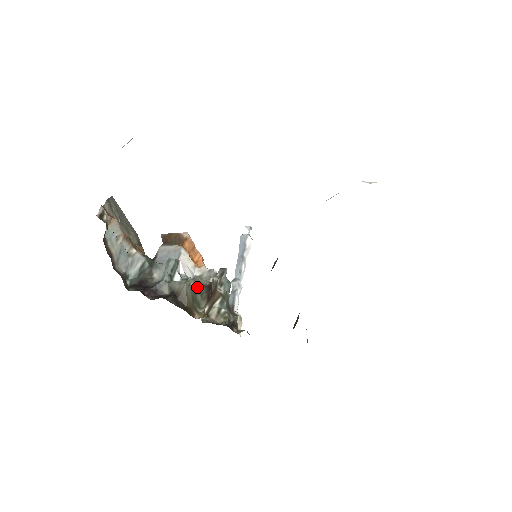
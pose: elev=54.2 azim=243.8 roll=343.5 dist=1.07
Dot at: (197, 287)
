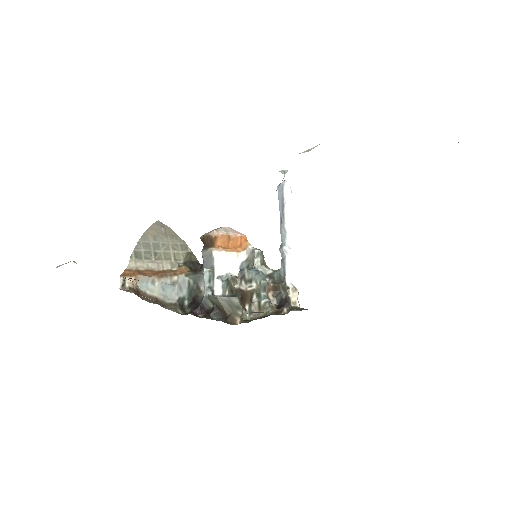
Dot at: occluded
